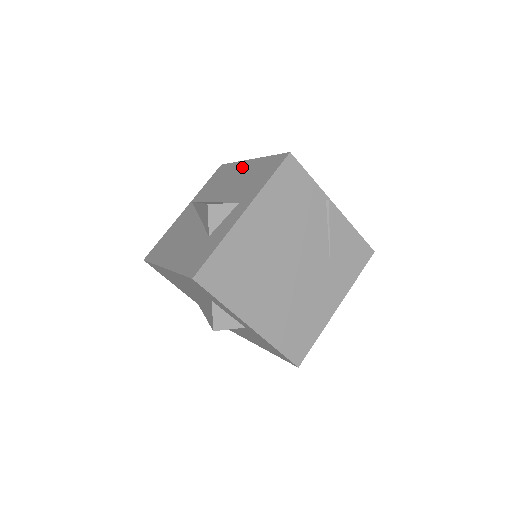
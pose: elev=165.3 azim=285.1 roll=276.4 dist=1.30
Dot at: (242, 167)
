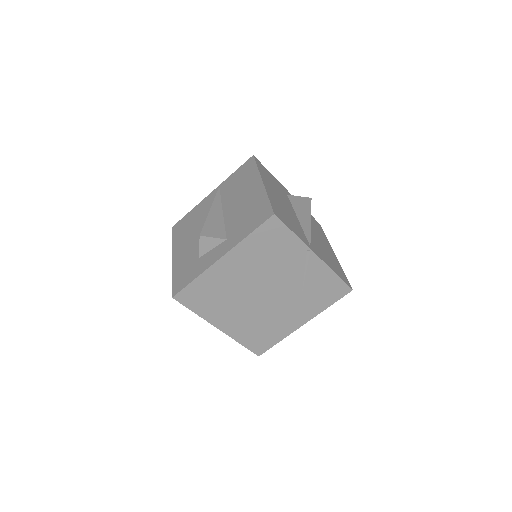
Dot at: (254, 185)
